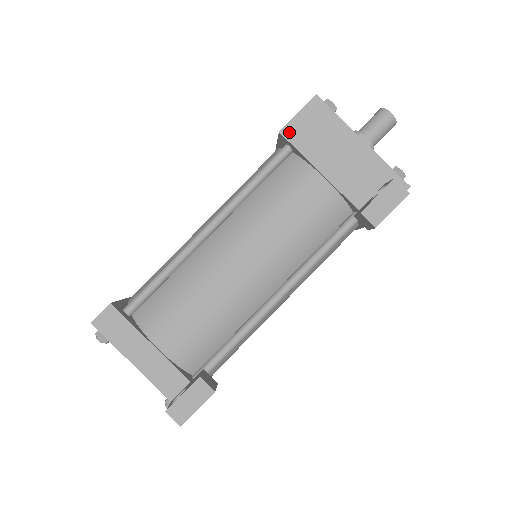
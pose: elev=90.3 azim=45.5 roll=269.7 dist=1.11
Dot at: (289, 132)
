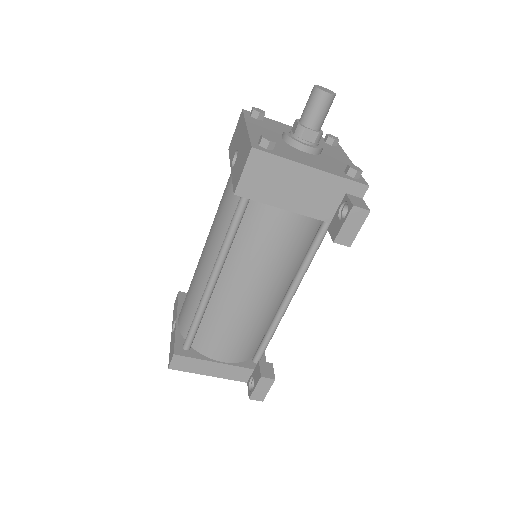
Dot at: (243, 191)
